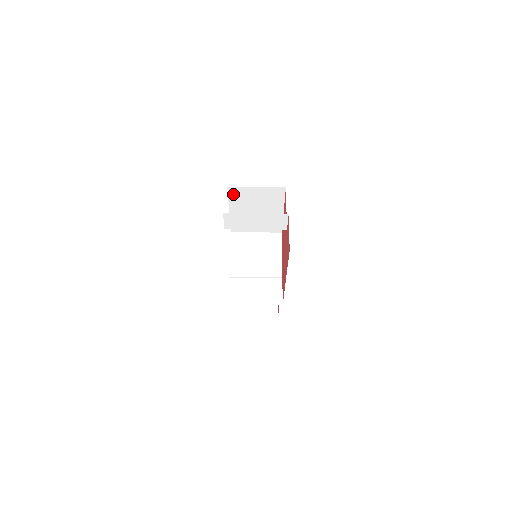
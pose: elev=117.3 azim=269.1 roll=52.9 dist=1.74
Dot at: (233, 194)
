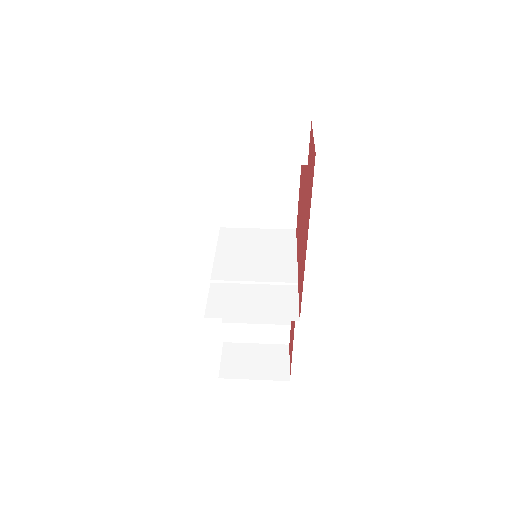
Dot at: occluded
